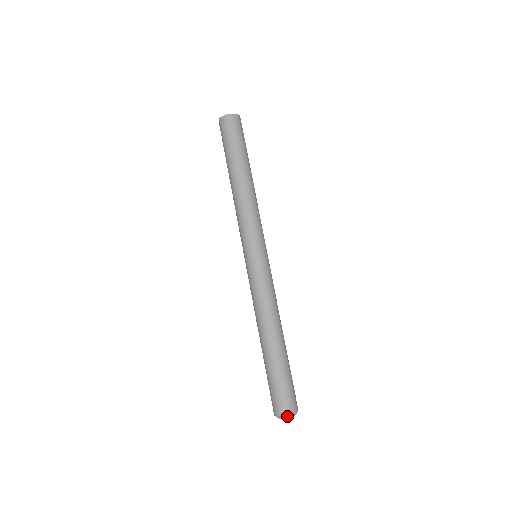
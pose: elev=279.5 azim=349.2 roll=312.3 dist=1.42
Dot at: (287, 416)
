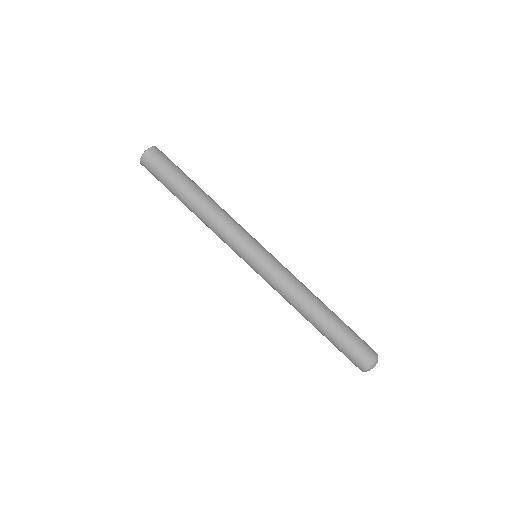
Dot at: (370, 369)
